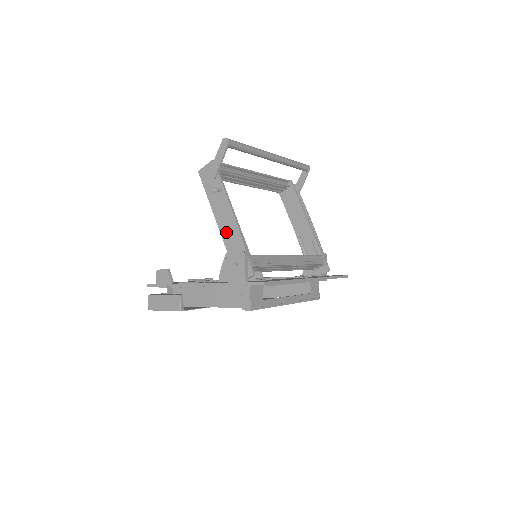
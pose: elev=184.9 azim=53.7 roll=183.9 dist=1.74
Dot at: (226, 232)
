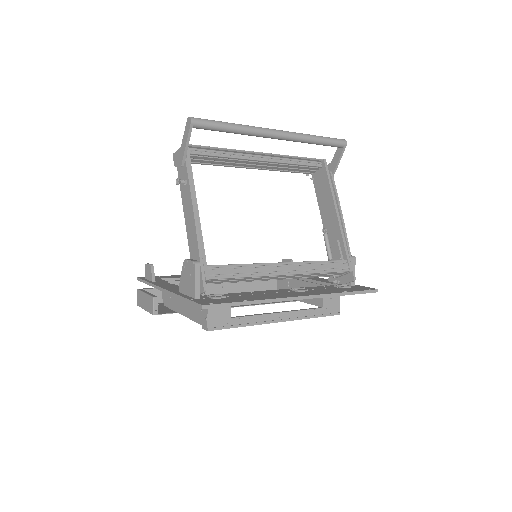
Dot at: (190, 233)
